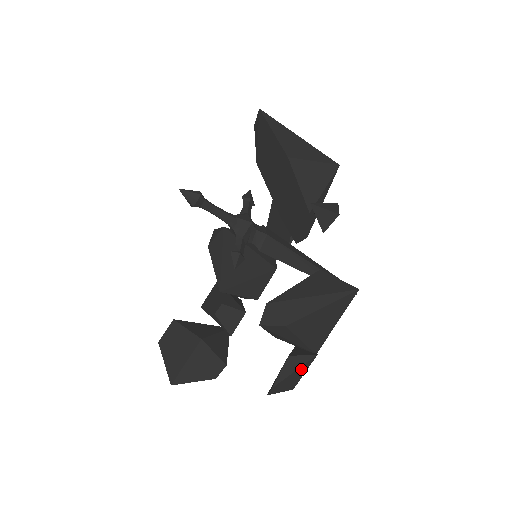
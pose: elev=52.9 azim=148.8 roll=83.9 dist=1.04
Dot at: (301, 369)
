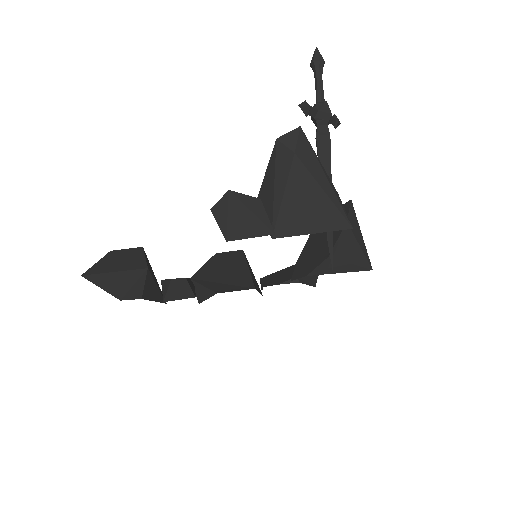
Dot at: (255, 223)
